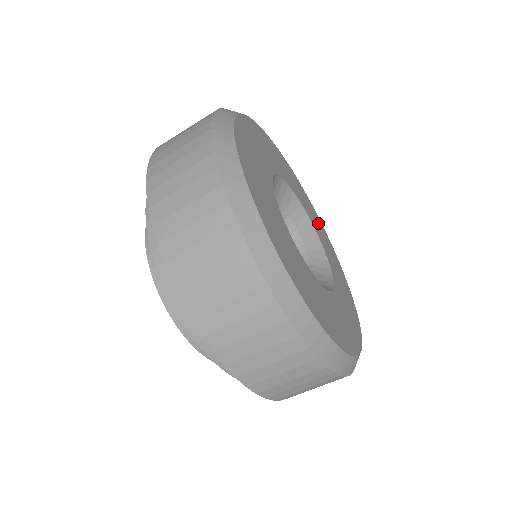
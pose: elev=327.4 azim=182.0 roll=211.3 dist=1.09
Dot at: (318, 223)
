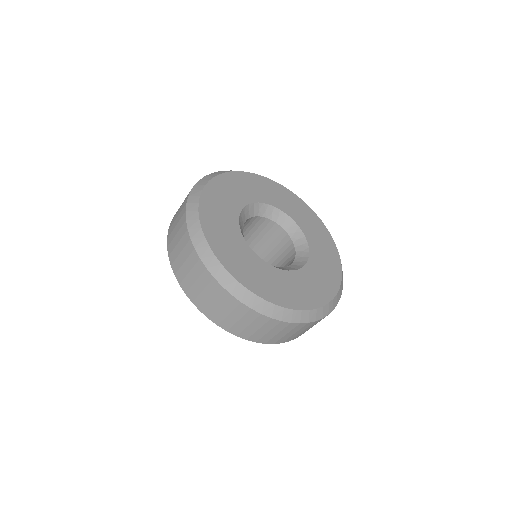
Dot at: (263, 186)
